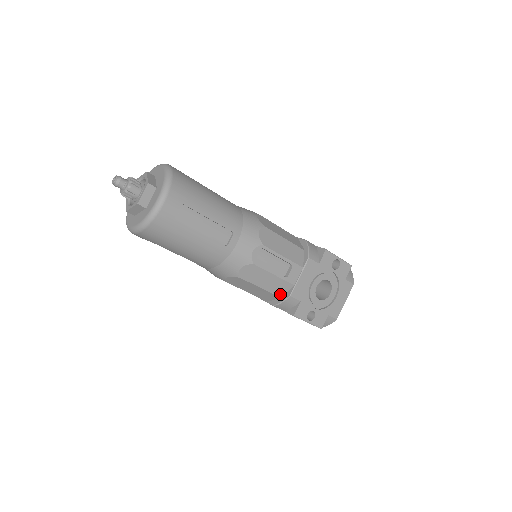
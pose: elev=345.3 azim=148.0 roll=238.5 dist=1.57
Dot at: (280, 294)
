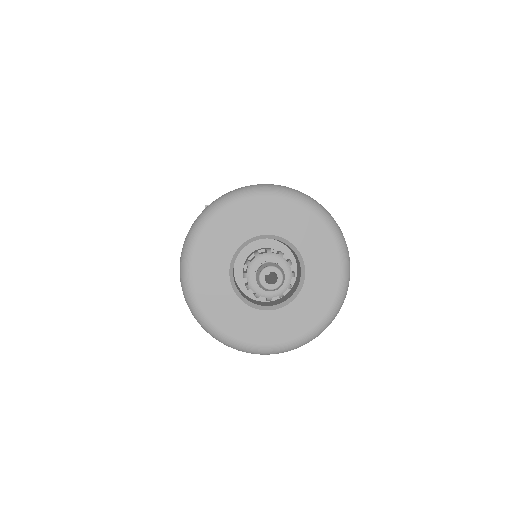
Dot at: occluded
